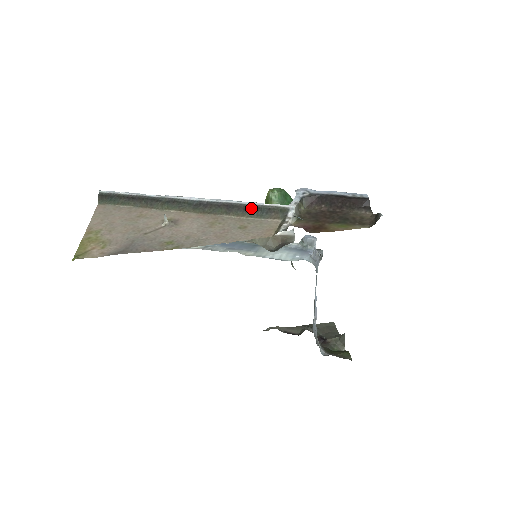
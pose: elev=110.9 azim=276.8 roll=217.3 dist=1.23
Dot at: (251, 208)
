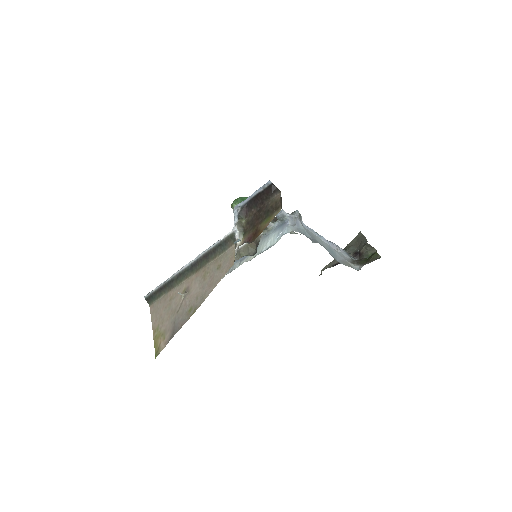
Dot at: (216, 248)
